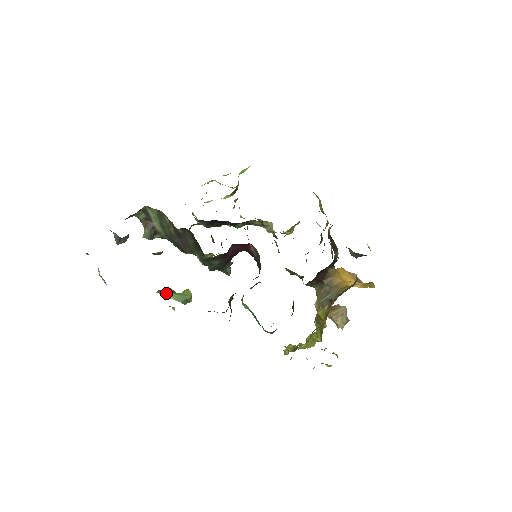
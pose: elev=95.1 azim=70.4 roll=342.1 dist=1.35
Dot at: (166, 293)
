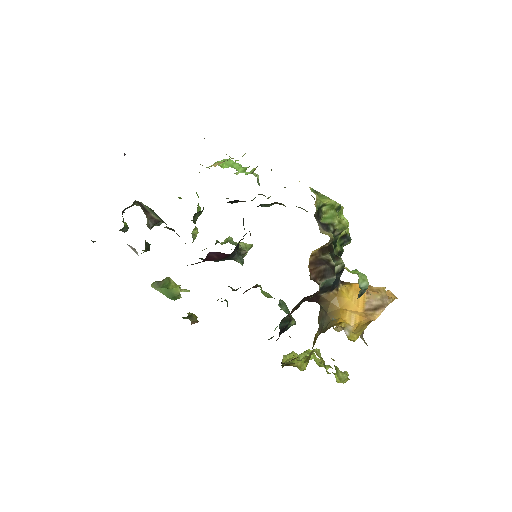
Dot at: (158, 287)
